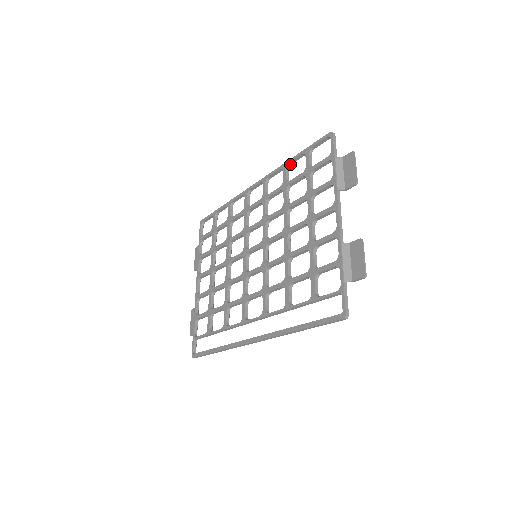
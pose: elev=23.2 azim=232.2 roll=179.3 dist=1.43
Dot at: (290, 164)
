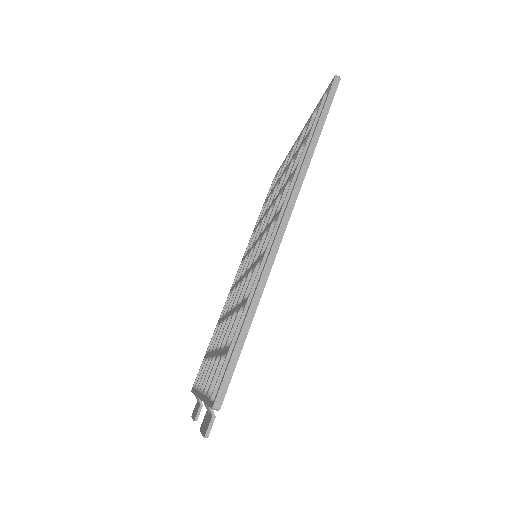
Dot at: occluded
